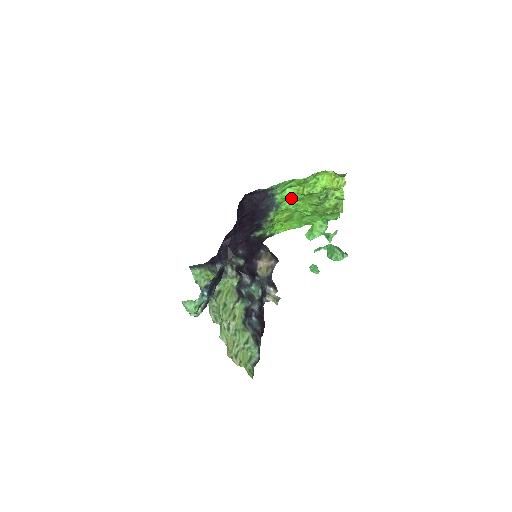
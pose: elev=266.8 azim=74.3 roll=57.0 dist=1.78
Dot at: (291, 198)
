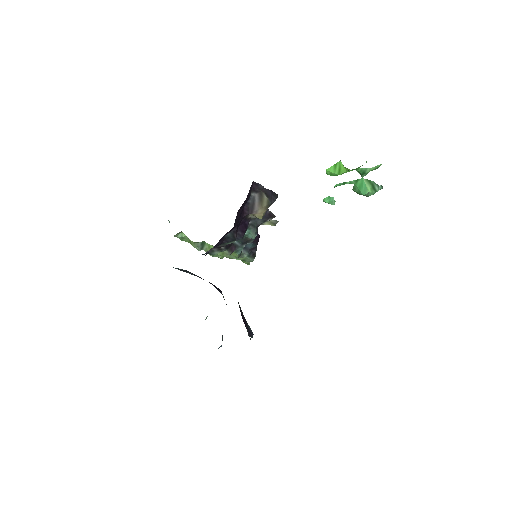
Dot at: occluded
